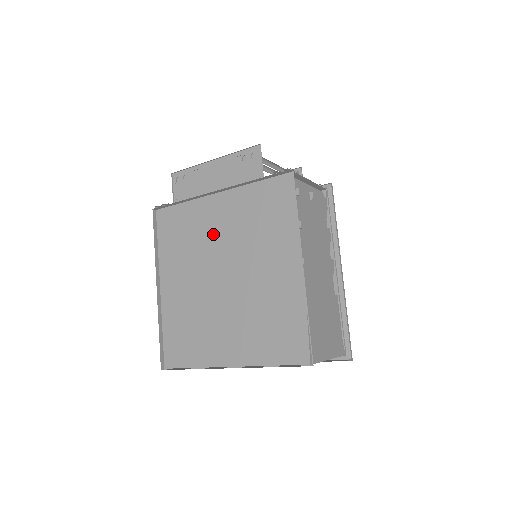
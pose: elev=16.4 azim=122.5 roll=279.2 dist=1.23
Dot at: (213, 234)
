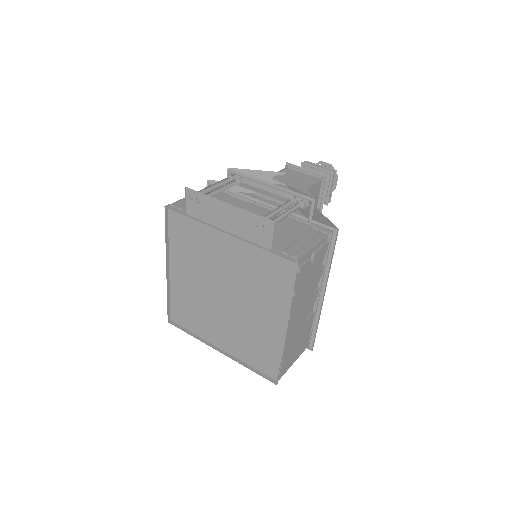
Dot at: (219, 260)
